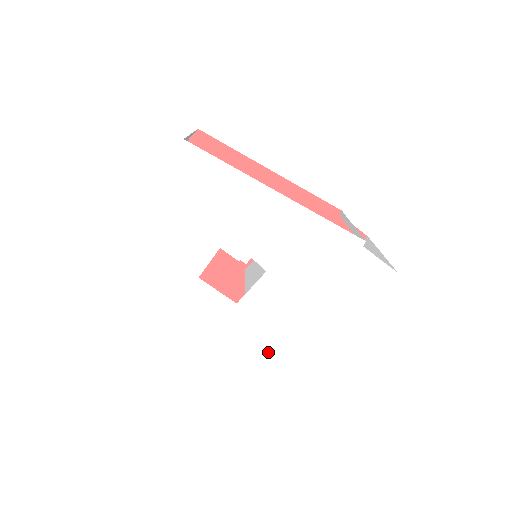
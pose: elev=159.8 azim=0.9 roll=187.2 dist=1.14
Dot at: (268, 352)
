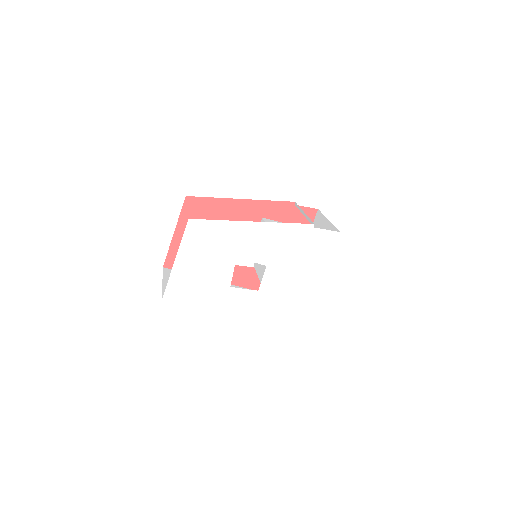
Dot at: (288, 309)
